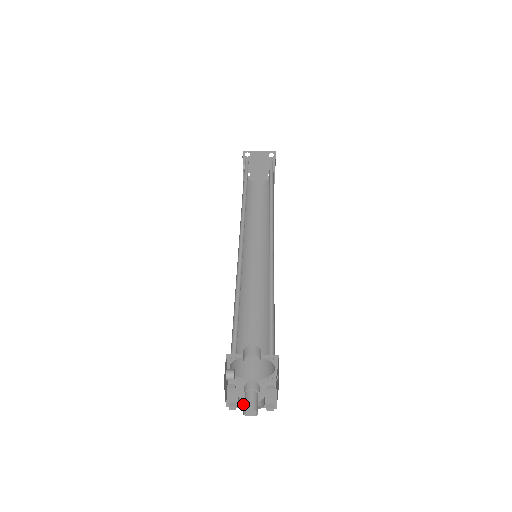
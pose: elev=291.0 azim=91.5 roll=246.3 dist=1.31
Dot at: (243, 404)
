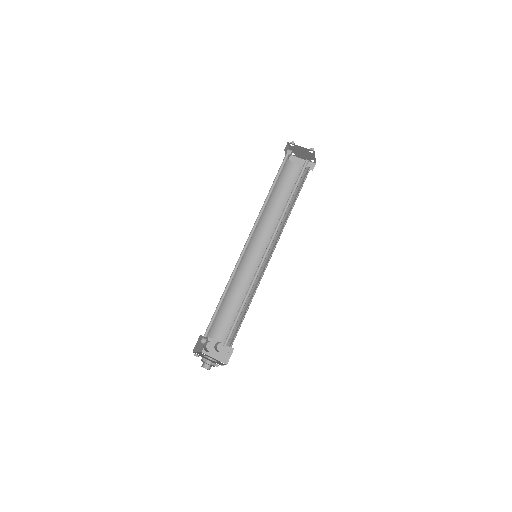
Dot at: occluded
